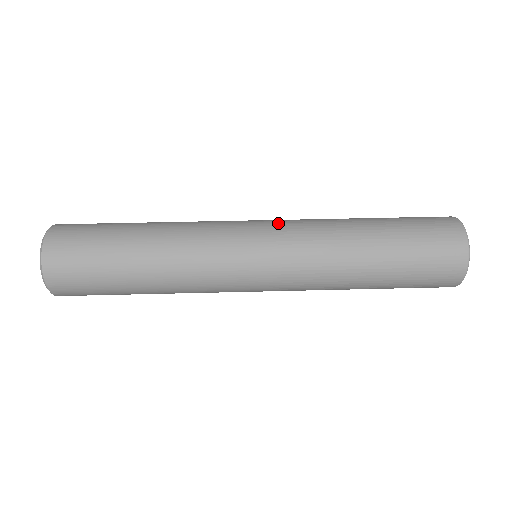
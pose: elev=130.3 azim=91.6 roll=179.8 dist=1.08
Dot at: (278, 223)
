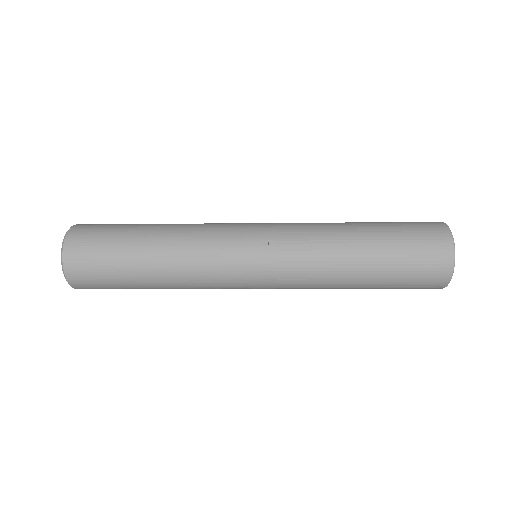
Dot at: (276, 224)
